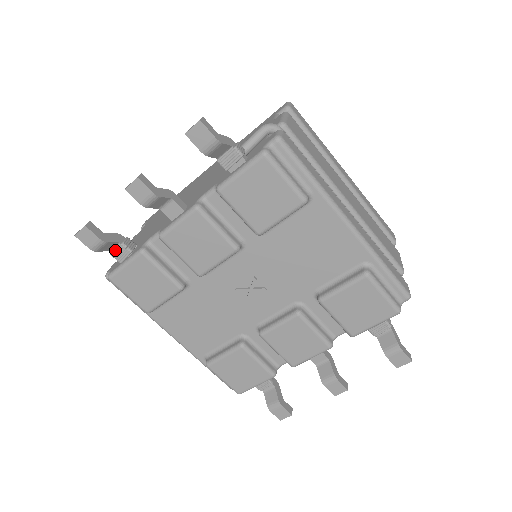
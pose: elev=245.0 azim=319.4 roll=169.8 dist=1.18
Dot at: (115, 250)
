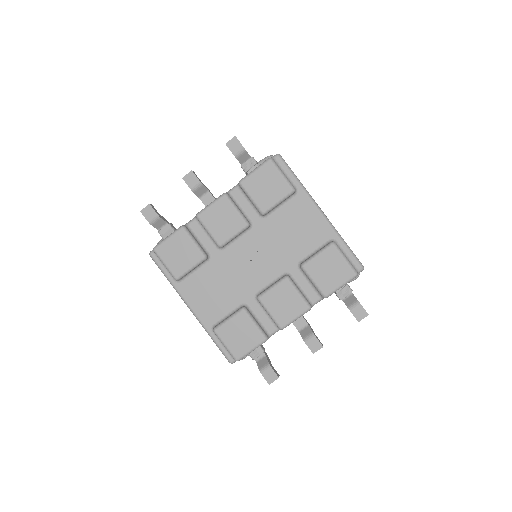
Dot at: (163, 229)
